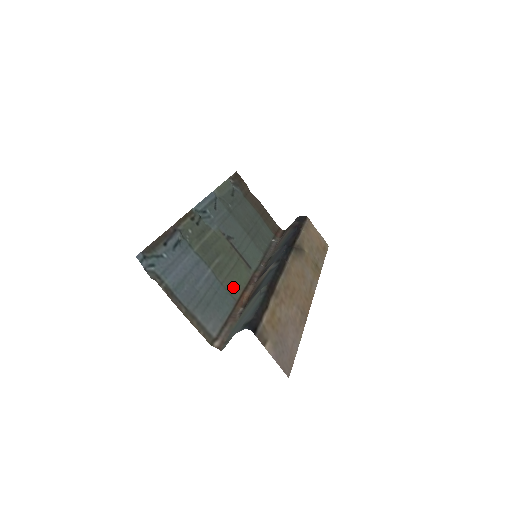
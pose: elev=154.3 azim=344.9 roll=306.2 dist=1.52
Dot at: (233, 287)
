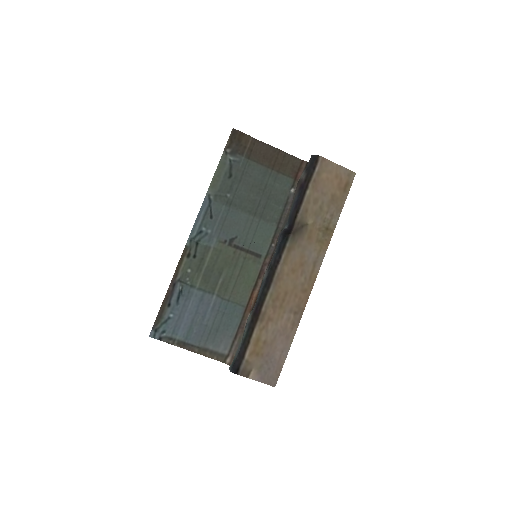
Dot at: (241, 295)
